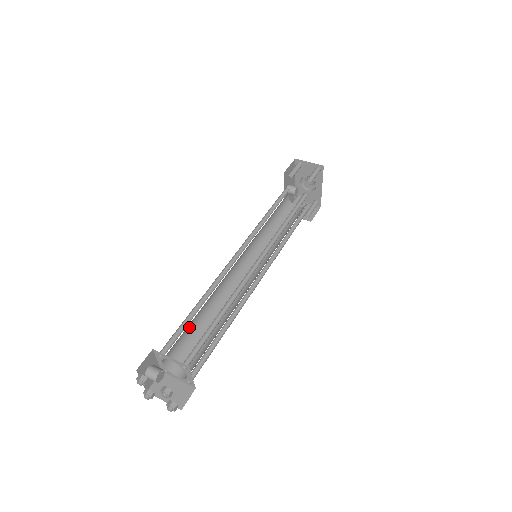
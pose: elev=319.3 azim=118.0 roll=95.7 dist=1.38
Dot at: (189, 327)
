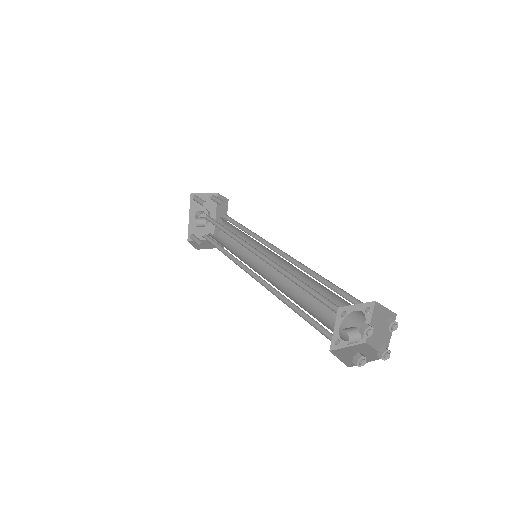
Dot at: occluded
